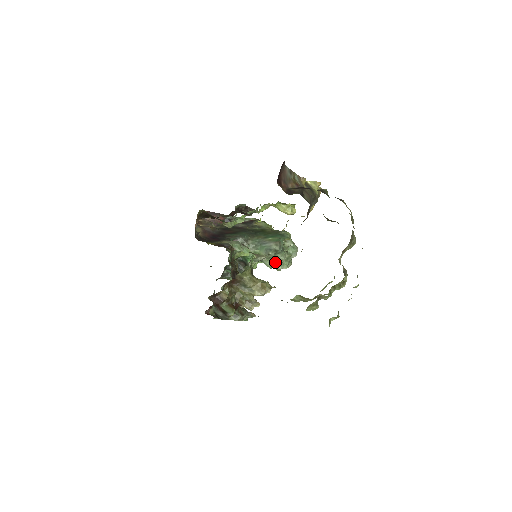
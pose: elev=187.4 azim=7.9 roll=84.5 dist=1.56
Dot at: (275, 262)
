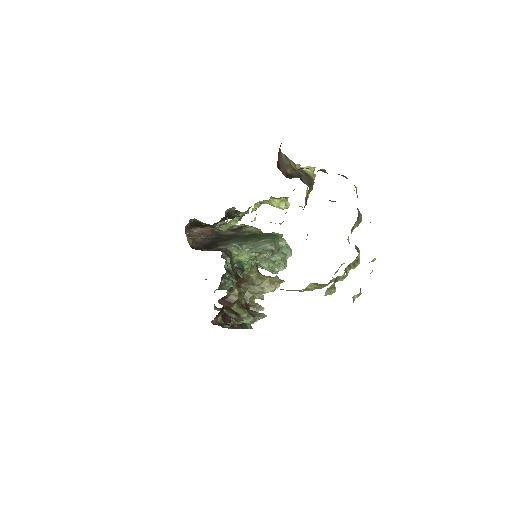
Dot at: (272, 263)
